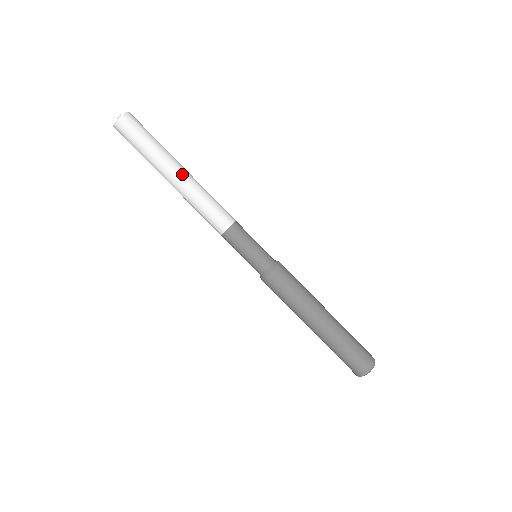
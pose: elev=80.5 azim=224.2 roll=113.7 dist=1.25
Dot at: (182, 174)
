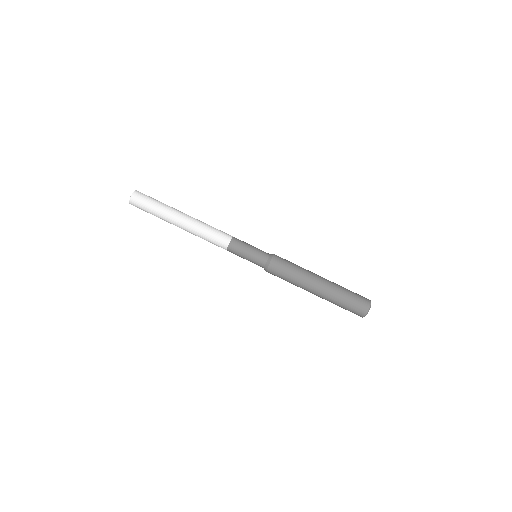
Dot at: (184, 219)
